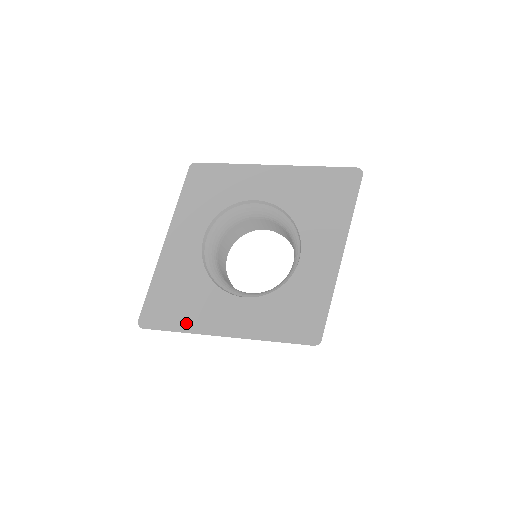
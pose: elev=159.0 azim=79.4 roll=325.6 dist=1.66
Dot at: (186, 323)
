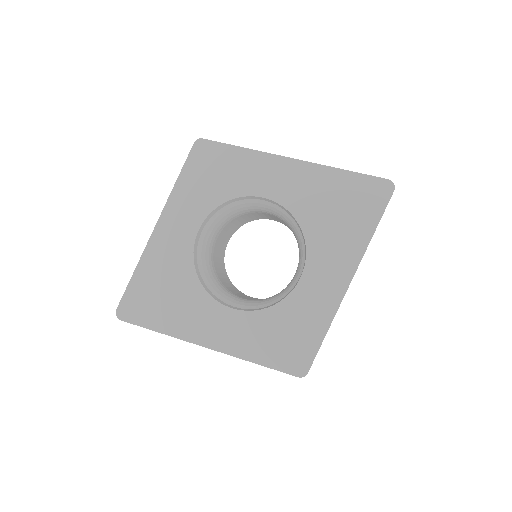
Dot at: (166, 324)
